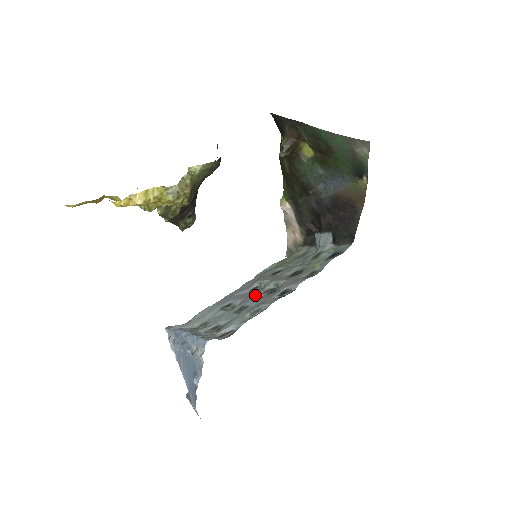
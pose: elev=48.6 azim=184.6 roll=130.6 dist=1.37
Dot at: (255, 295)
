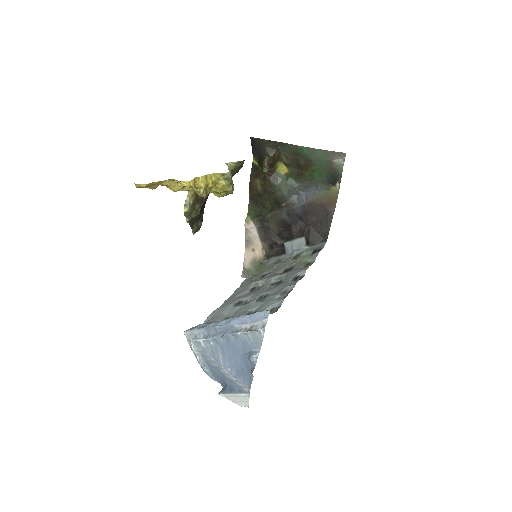
Dot at: (264, 288)
